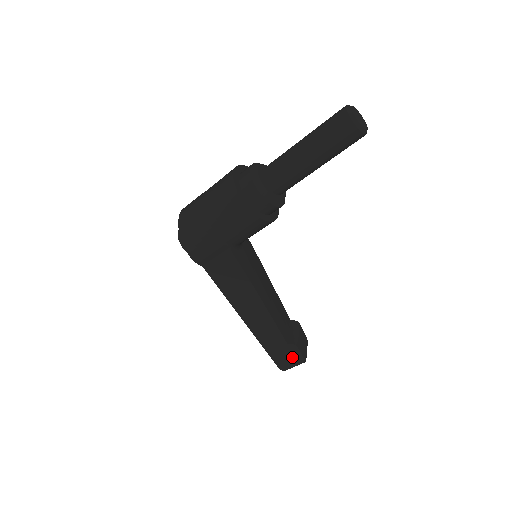
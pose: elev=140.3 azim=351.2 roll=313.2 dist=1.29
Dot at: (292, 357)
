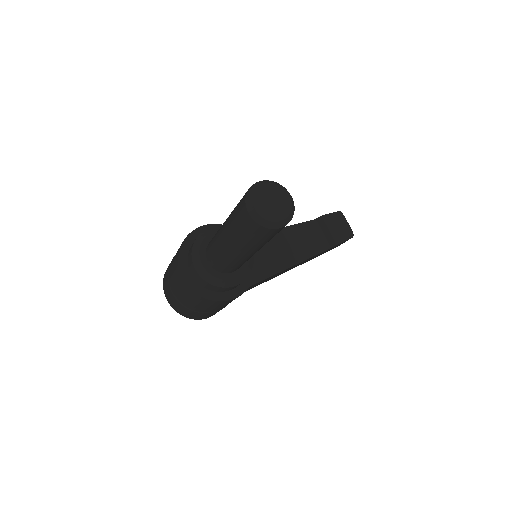
Dot at: occluded
